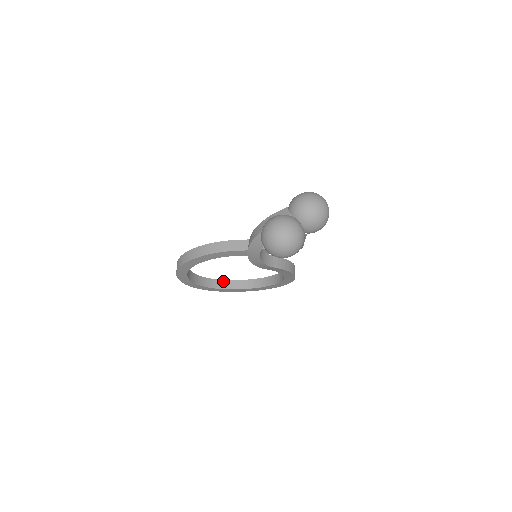
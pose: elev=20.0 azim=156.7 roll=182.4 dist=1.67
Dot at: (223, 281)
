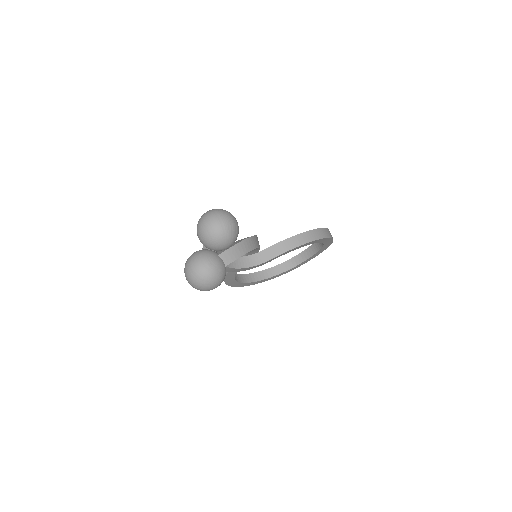
Dot at: (296, 257)
